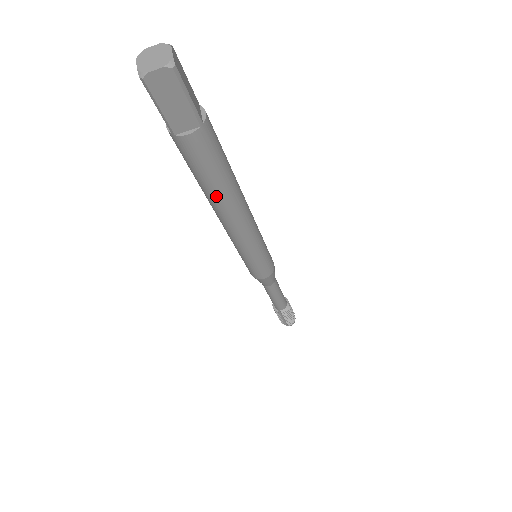
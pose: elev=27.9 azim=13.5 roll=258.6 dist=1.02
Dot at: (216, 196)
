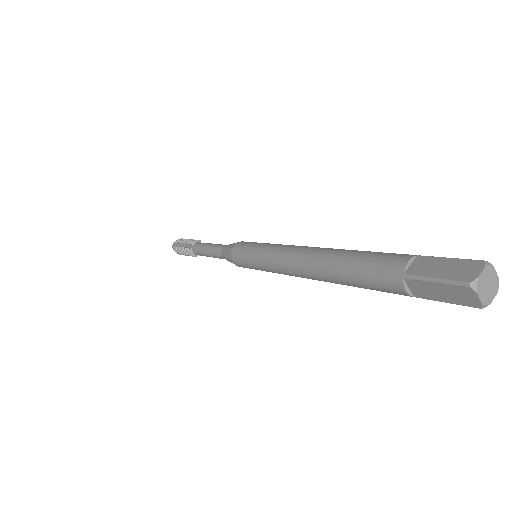
Dot at: occluded
